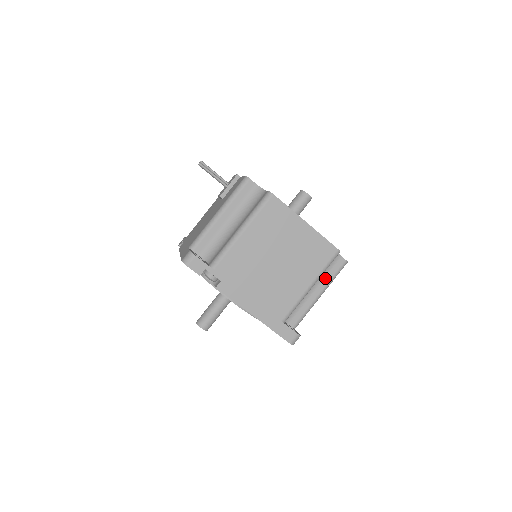
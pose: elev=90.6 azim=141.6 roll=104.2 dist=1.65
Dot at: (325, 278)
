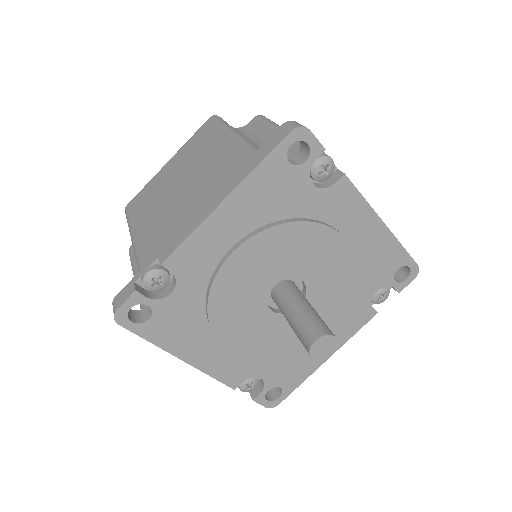
Dot at: (263, 133)
